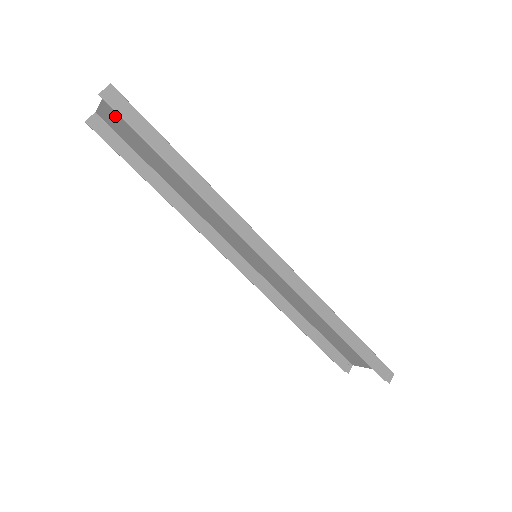
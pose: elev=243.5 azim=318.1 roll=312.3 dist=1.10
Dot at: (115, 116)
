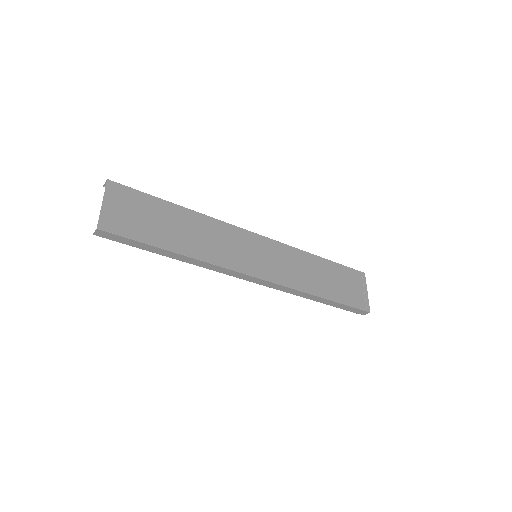
Dot at: (118, 203)
